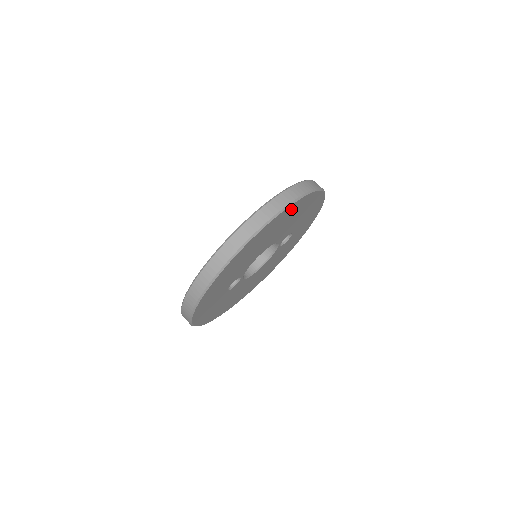
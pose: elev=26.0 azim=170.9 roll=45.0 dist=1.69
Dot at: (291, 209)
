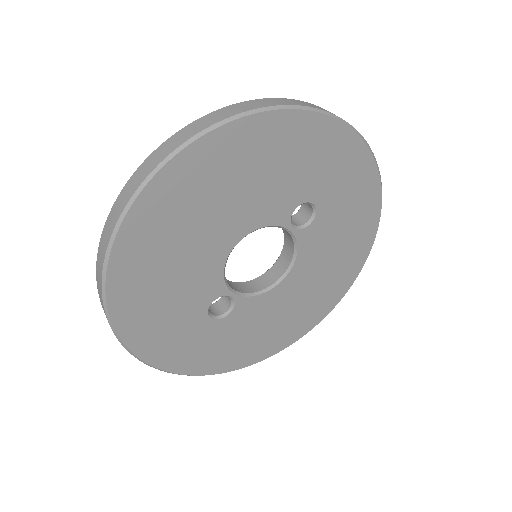
Dot at: (191, 167)
